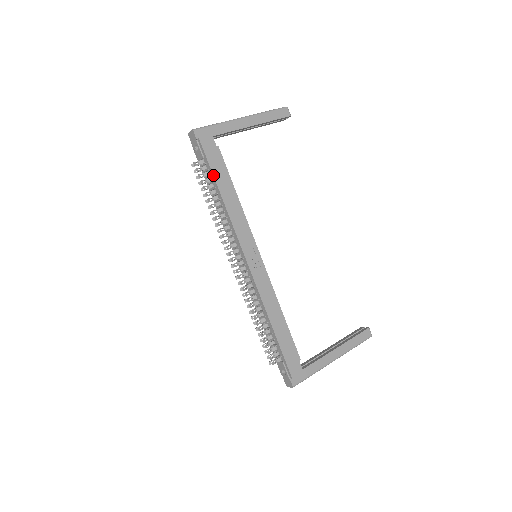
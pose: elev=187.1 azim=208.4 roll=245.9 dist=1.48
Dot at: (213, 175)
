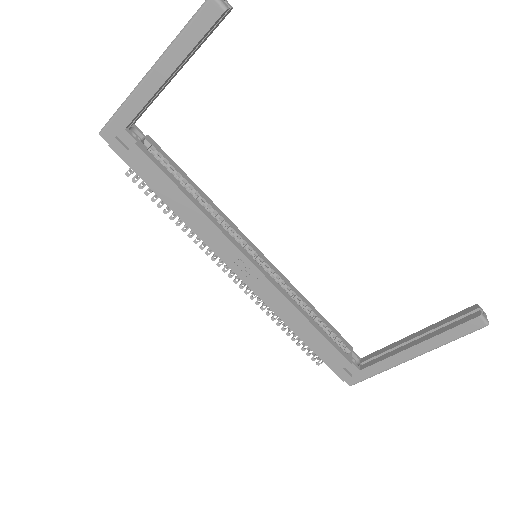
Dot at: (148, 186)
